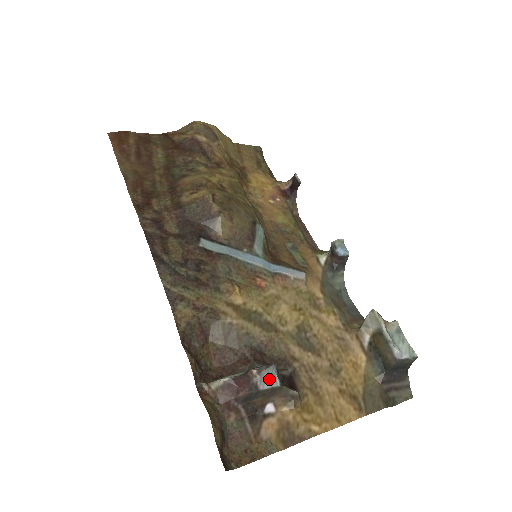
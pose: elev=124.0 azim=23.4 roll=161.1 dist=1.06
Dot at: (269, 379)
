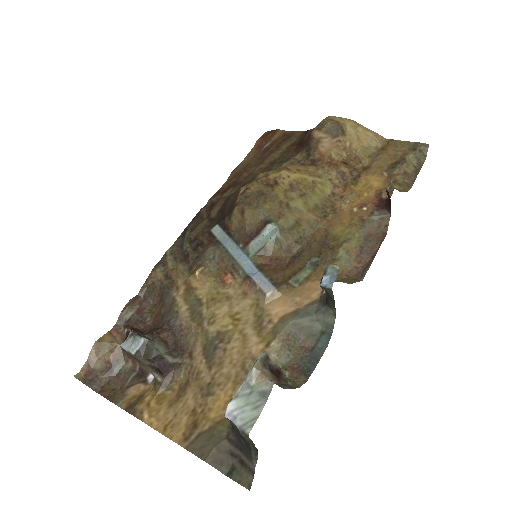
Dot at: (131, 344)
